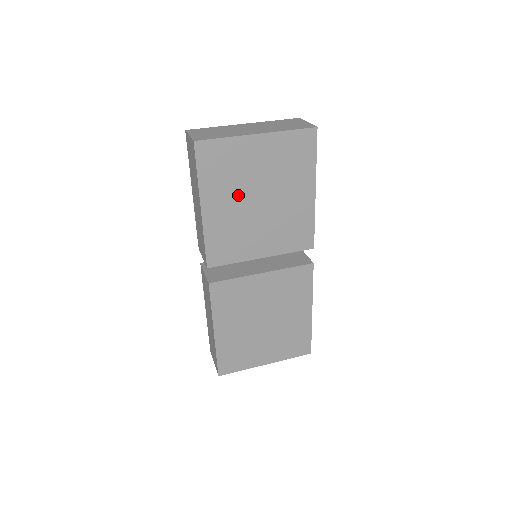
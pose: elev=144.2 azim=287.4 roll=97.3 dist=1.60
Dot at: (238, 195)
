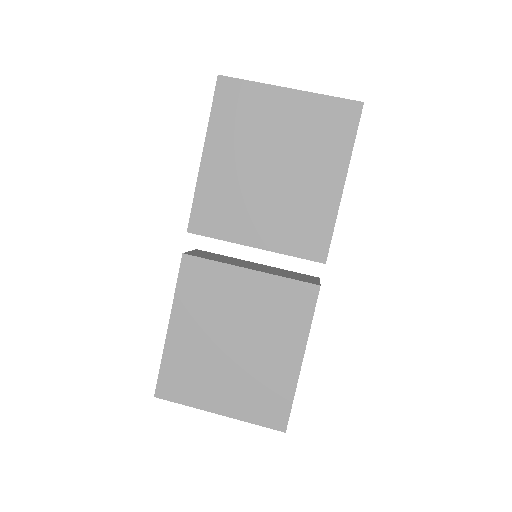
Dot at: (248, 153)
